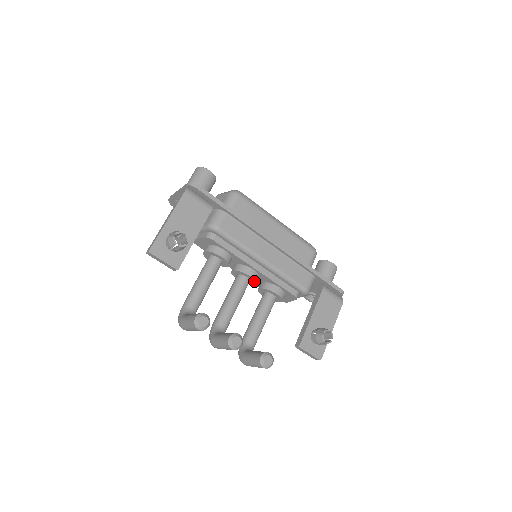
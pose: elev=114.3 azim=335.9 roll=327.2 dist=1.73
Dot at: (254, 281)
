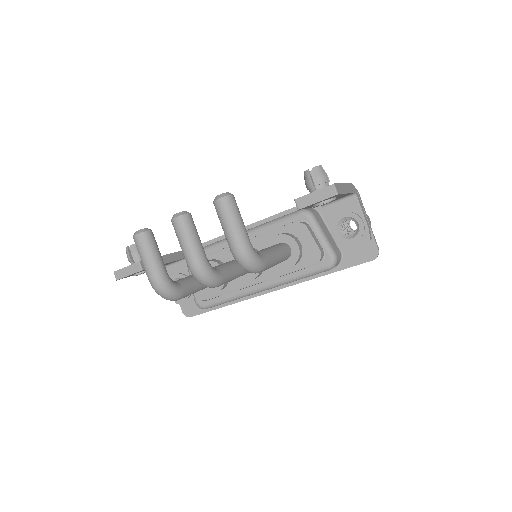
Dot at: occluded
